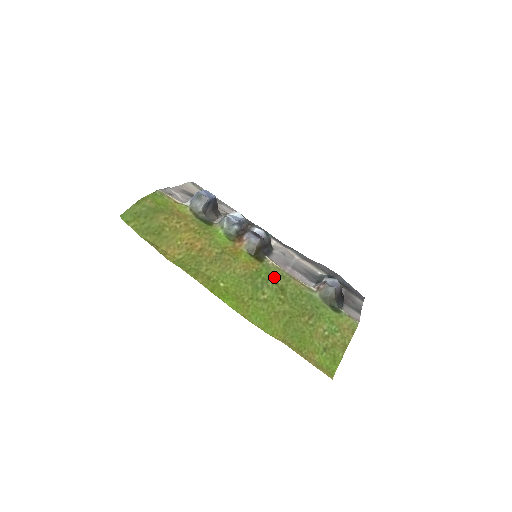
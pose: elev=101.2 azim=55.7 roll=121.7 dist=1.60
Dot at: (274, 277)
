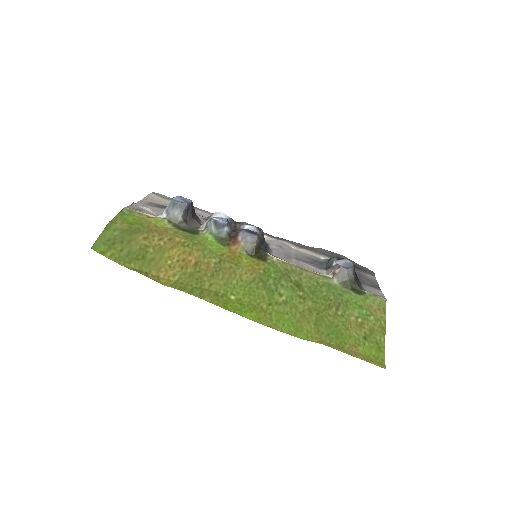
Dot at: (285, 274)
